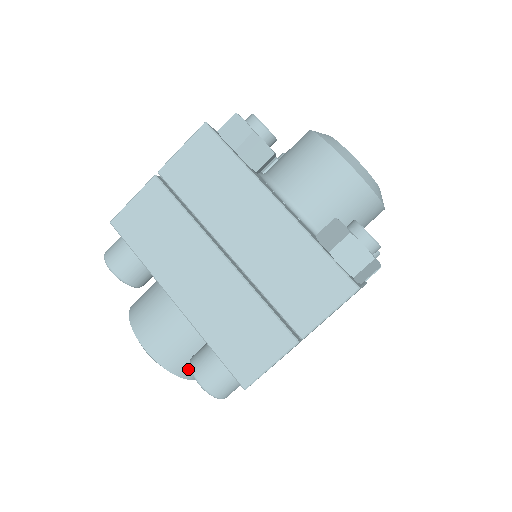
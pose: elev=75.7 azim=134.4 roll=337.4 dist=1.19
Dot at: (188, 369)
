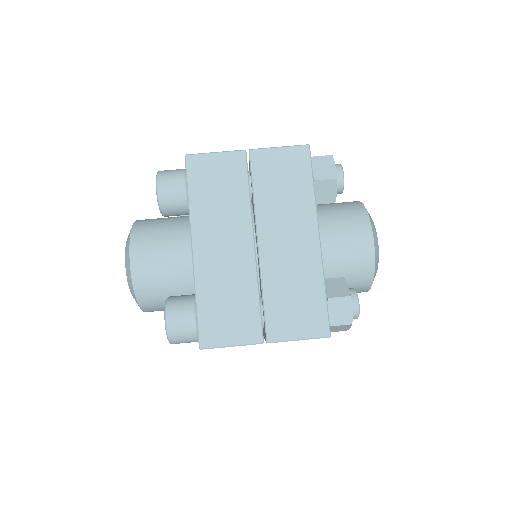
Dot at: (149, 301)
